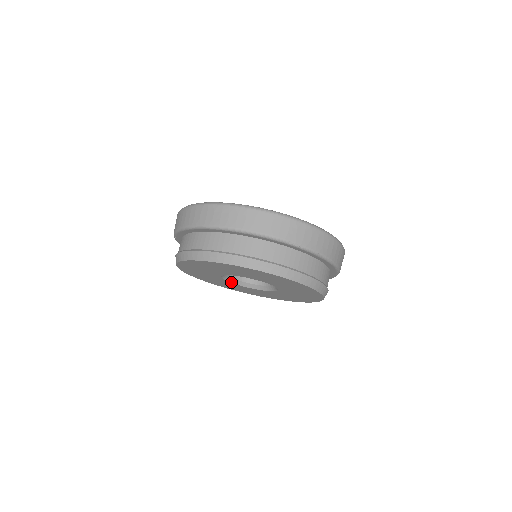
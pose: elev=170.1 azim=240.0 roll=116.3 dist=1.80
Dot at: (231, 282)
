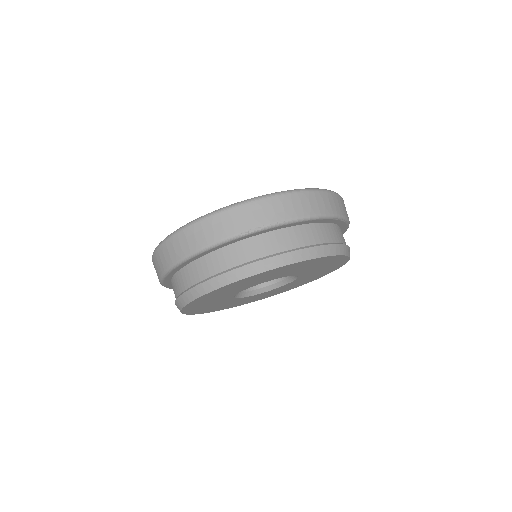
Dot at: (256, 294)
